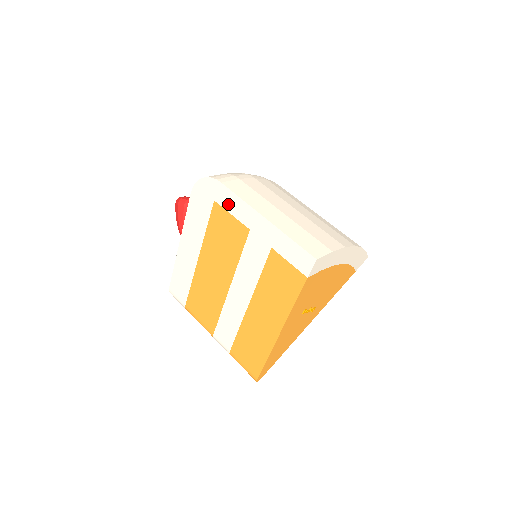
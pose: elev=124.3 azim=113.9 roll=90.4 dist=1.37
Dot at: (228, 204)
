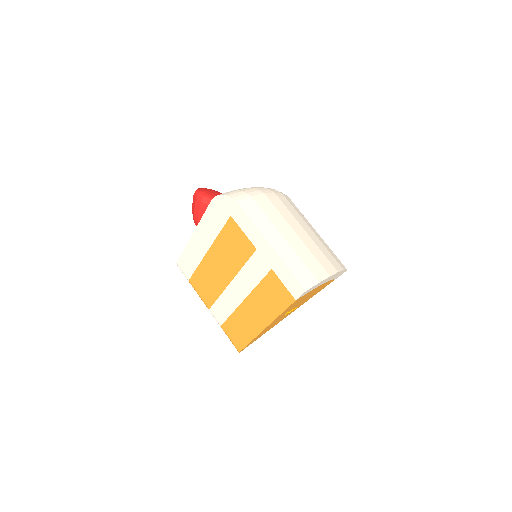
Dot at: (242, 223)
